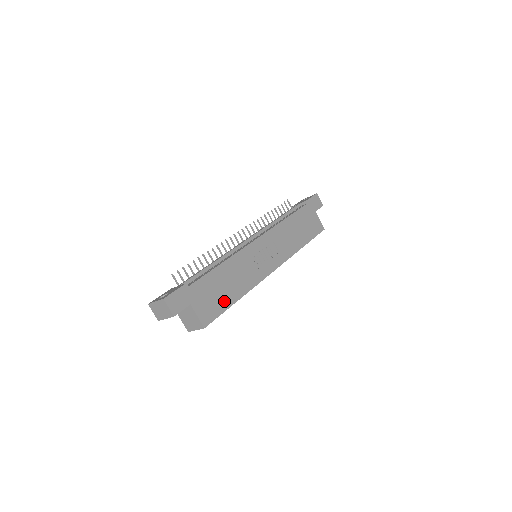
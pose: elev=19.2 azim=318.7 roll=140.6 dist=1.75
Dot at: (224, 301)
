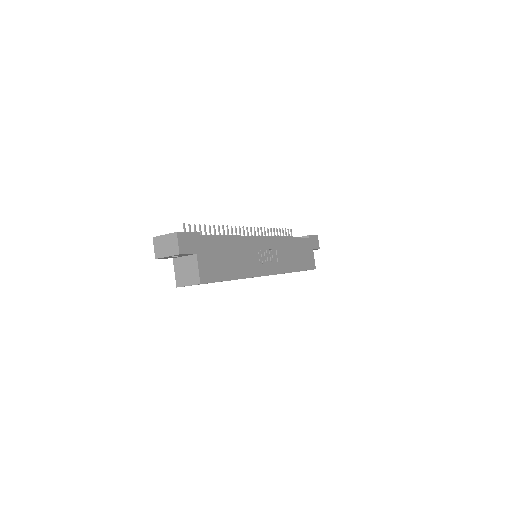
Dot at: (224, 272)
